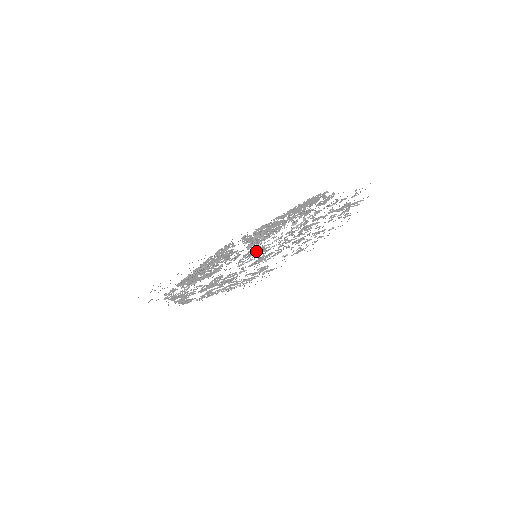
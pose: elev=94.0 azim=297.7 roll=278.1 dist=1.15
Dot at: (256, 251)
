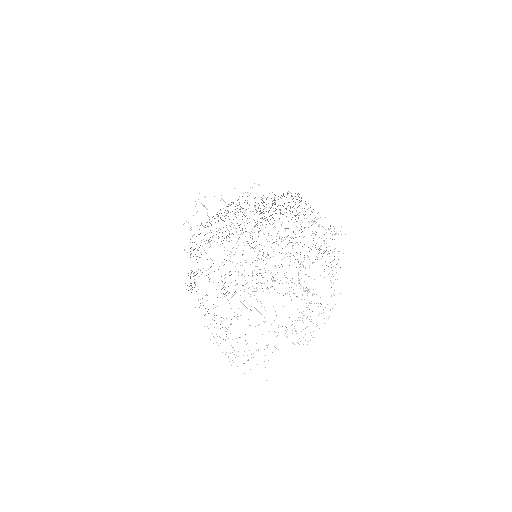
Dot at: occluded
